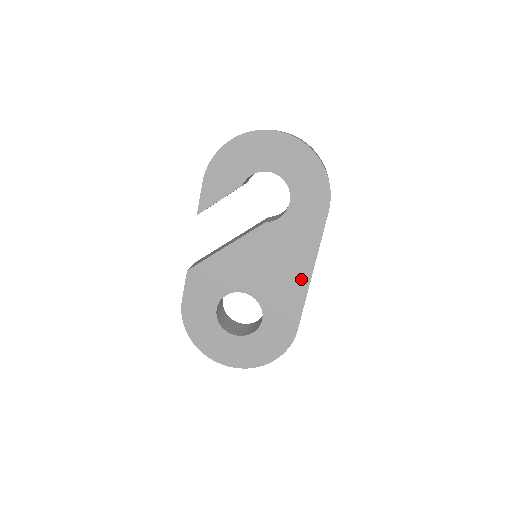
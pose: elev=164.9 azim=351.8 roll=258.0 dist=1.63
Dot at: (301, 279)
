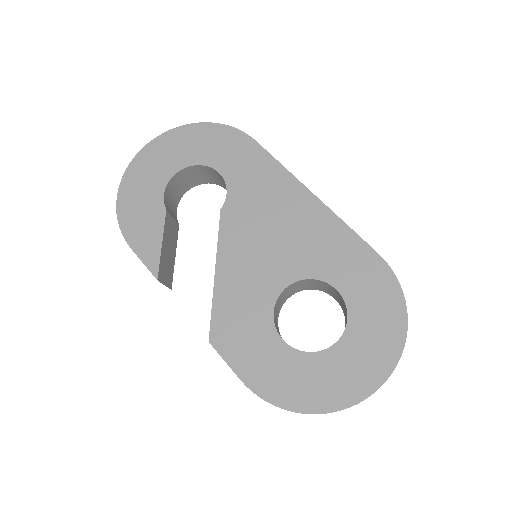
Dot at: (312, 210)
